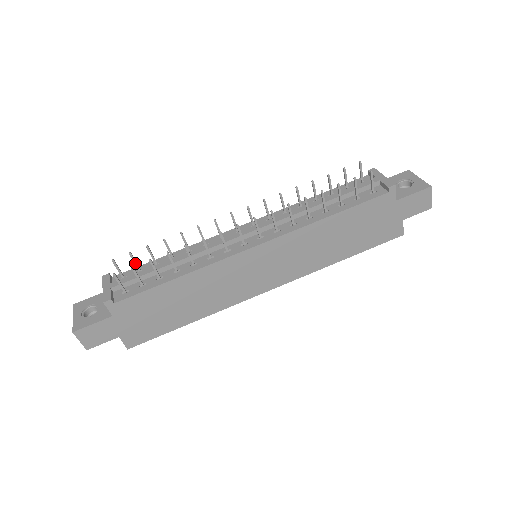
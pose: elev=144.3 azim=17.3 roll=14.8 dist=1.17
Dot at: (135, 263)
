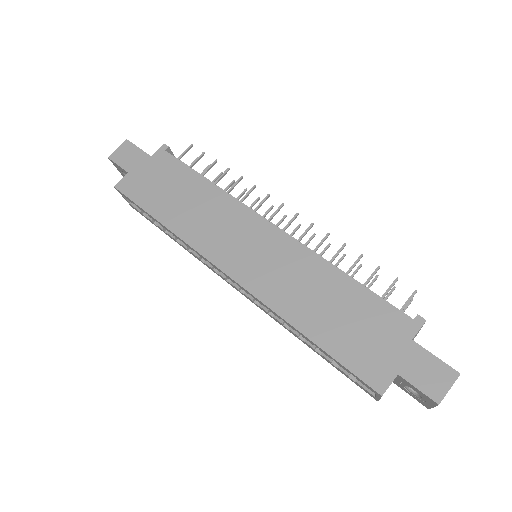
Dot at: occluded
